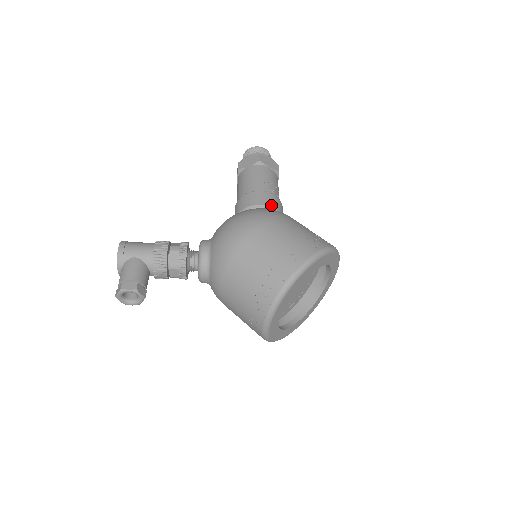
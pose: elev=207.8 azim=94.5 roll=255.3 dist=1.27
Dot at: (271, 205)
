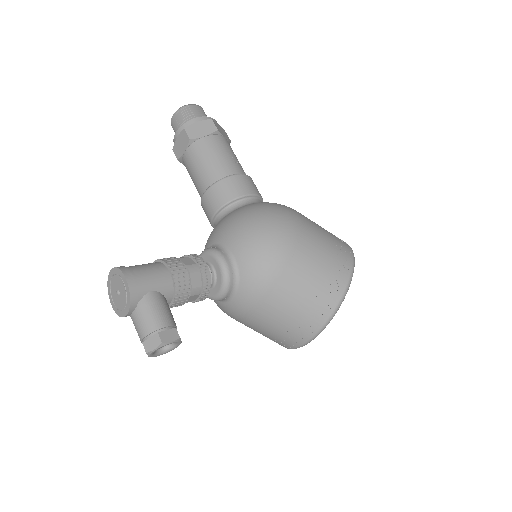
Dot at: (258, 193)
